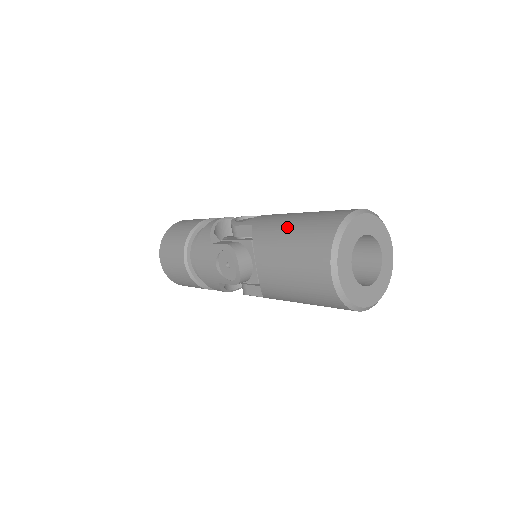
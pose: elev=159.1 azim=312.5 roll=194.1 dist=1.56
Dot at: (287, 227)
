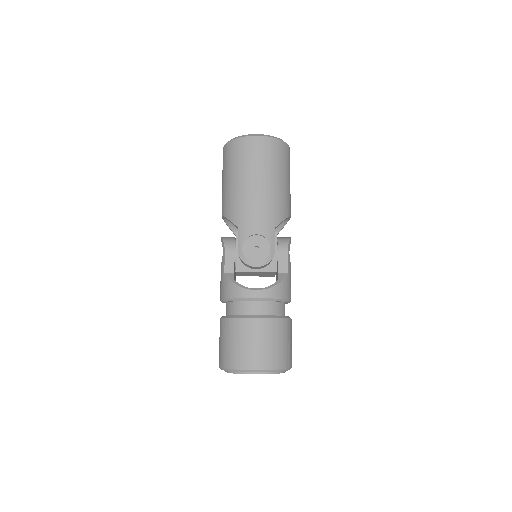
Dot at: occluded
